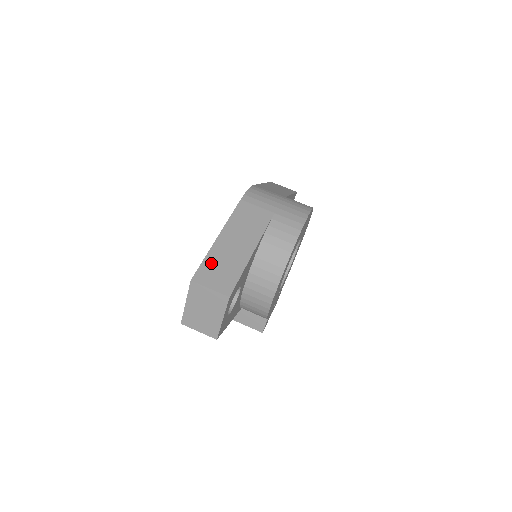
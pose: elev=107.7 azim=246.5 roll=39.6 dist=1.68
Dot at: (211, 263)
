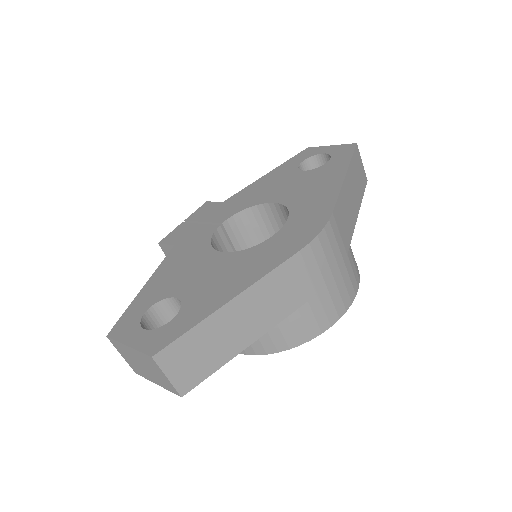
Dot at: (194, 340)
